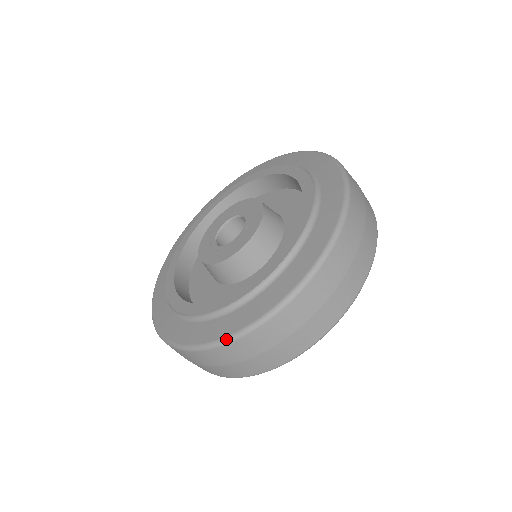
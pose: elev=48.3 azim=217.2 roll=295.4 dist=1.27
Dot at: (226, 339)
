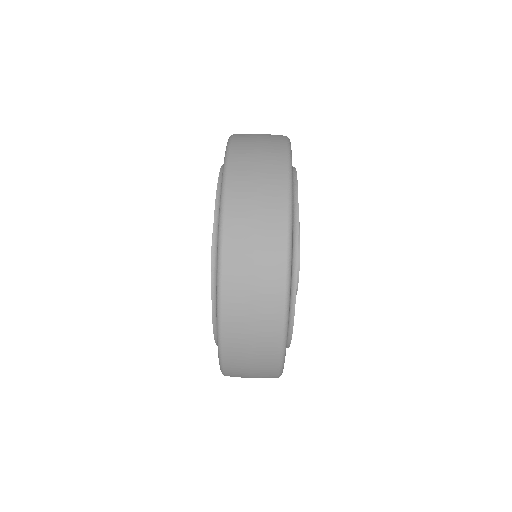
Dot at: (220, 202)
